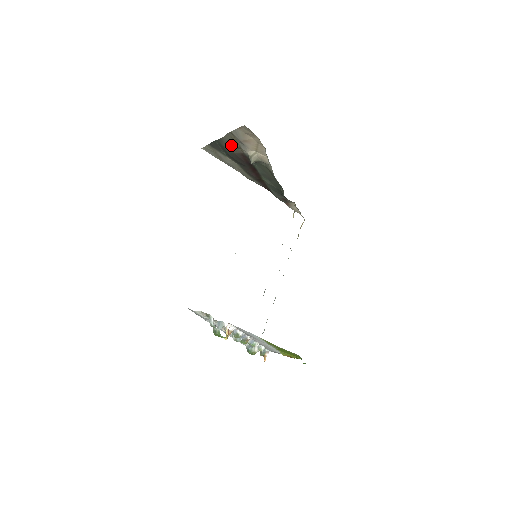
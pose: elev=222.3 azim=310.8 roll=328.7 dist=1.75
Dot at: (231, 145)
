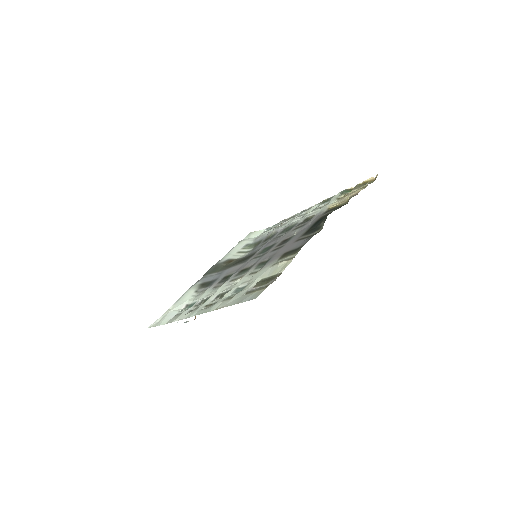
Dot at: occluded
